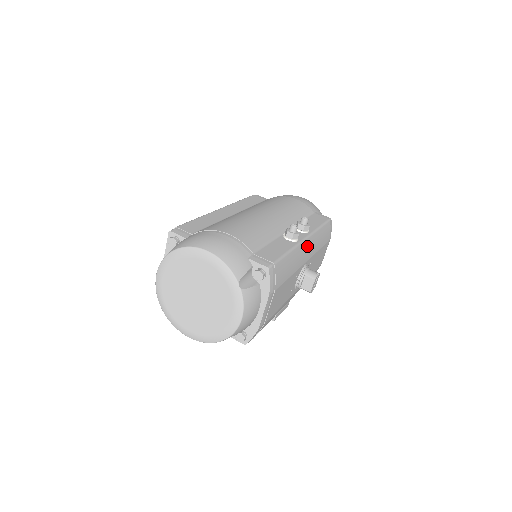
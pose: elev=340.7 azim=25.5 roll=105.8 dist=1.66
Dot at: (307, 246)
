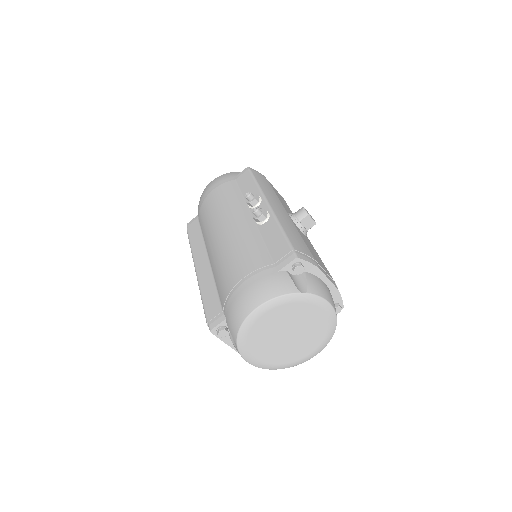
Dot at: (275, 206)
